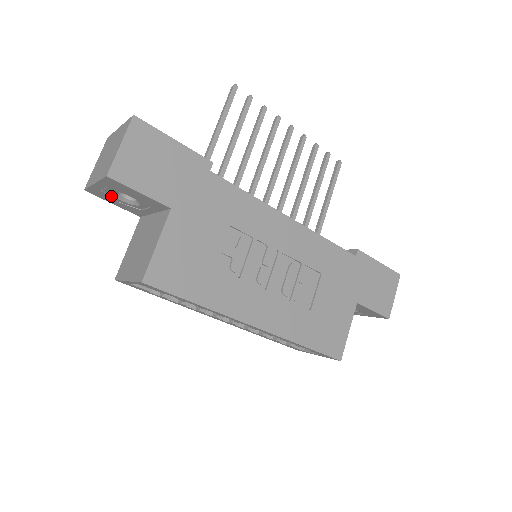
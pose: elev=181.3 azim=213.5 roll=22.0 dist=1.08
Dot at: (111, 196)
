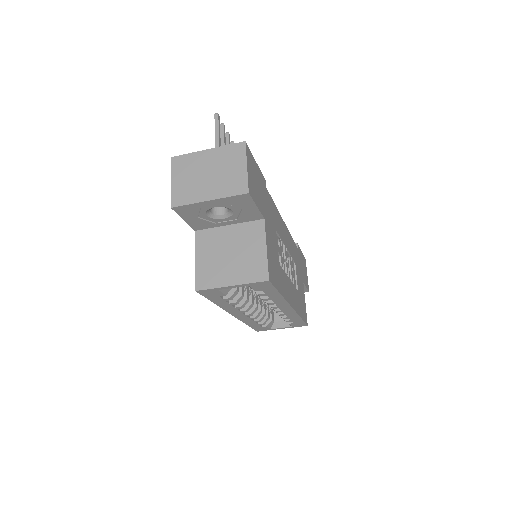
Dot at: (201, 212)
